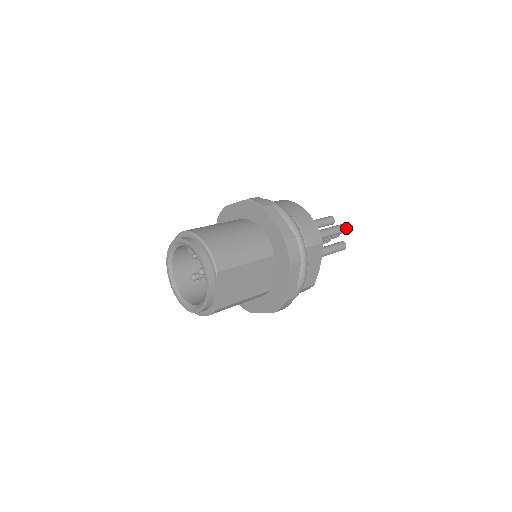
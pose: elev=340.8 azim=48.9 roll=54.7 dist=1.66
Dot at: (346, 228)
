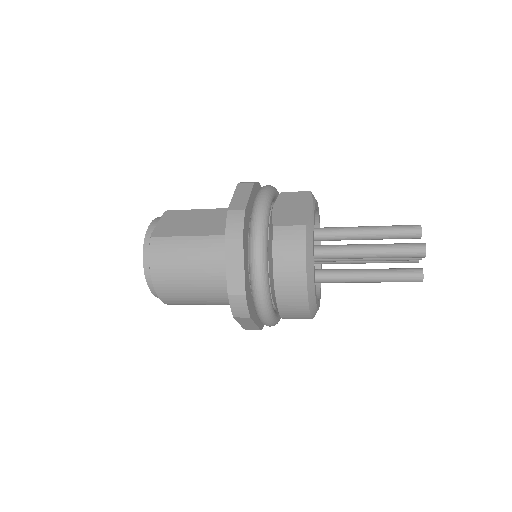
Dot at: (410, 225)
